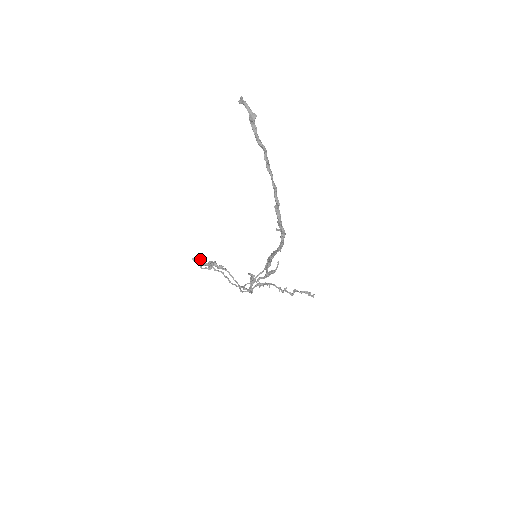
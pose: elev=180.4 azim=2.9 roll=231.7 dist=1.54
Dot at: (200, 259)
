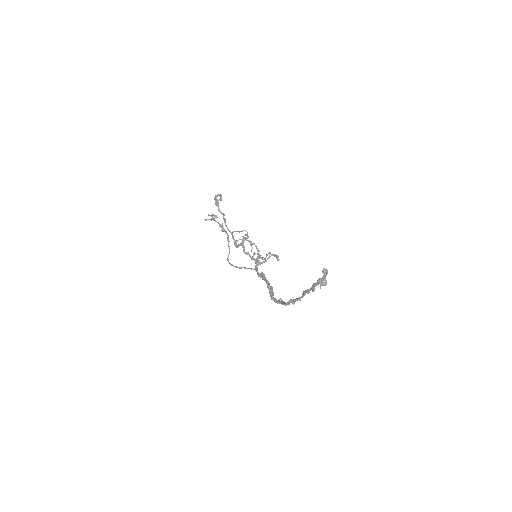
Dot at: (212, 219)
